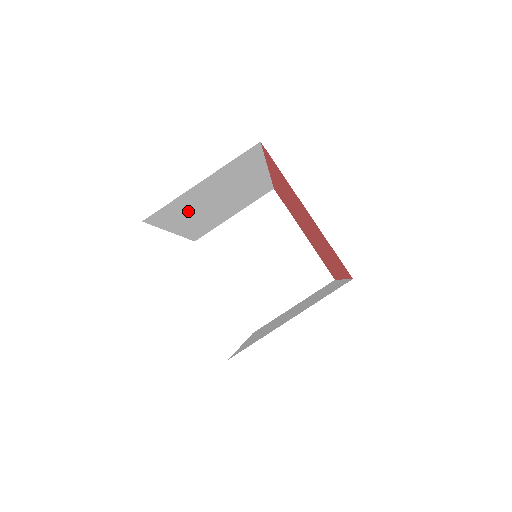
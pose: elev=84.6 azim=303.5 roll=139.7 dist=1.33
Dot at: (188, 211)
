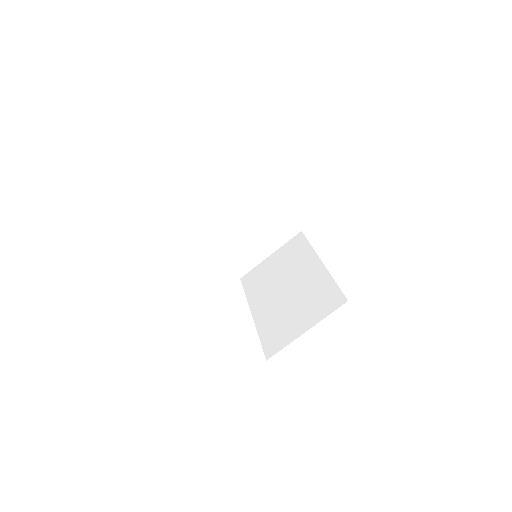
Dot at: occluded
